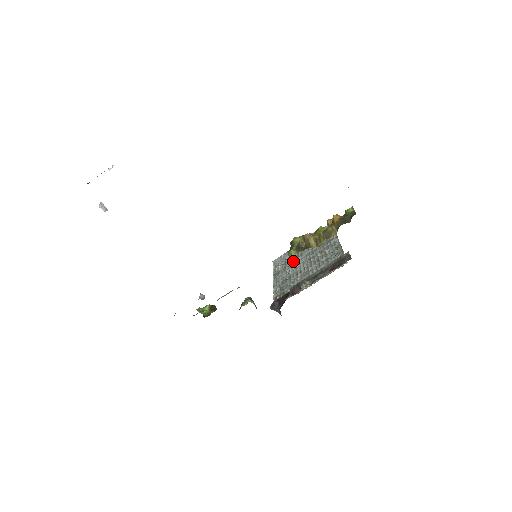
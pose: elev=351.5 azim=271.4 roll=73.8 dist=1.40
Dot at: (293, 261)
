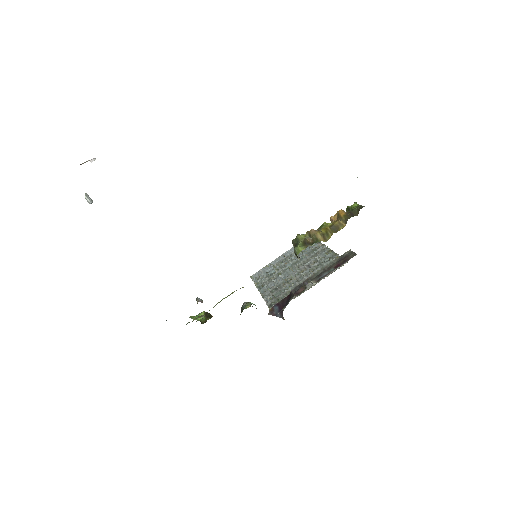
Dot at: (277, 272)
